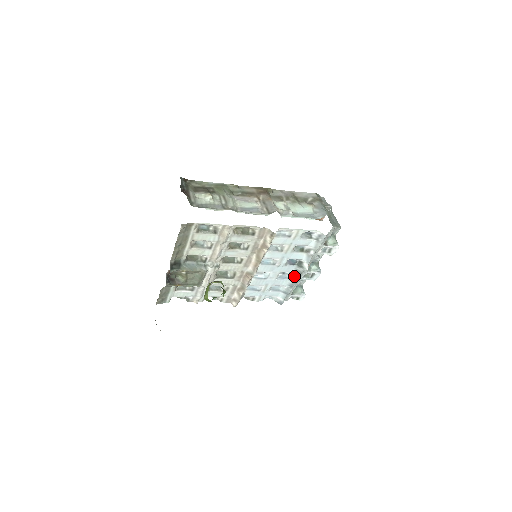
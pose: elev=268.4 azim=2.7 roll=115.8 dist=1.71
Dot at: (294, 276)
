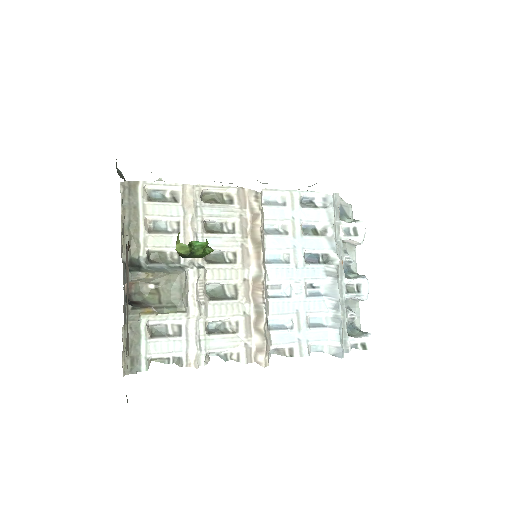
Dot at: (330, 287)
